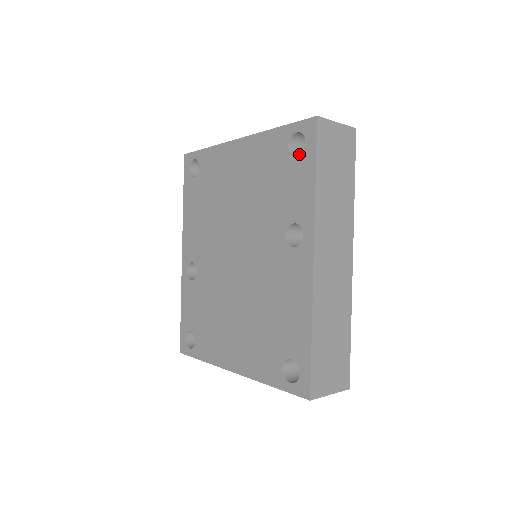
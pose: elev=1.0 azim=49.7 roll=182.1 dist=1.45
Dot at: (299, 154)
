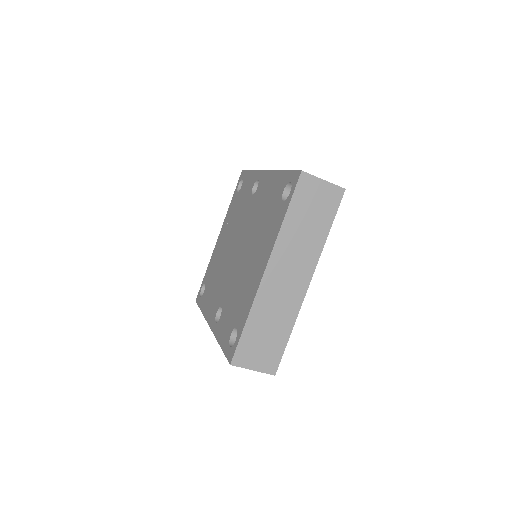
Dot at: occluded
